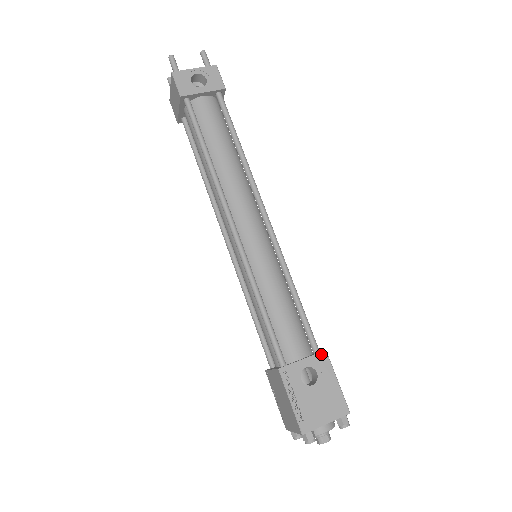
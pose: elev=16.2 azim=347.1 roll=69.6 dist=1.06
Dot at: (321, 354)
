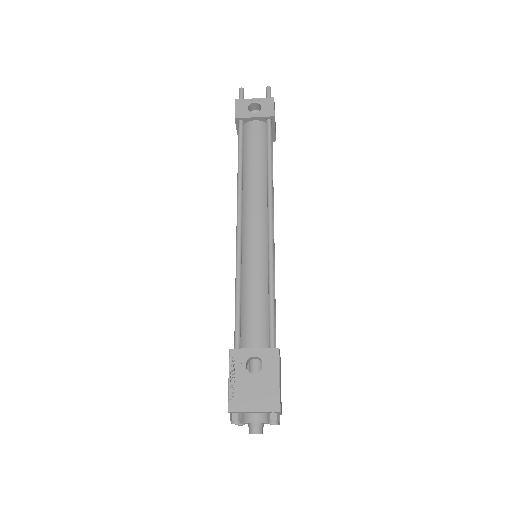
Dot at: (273, 350)
